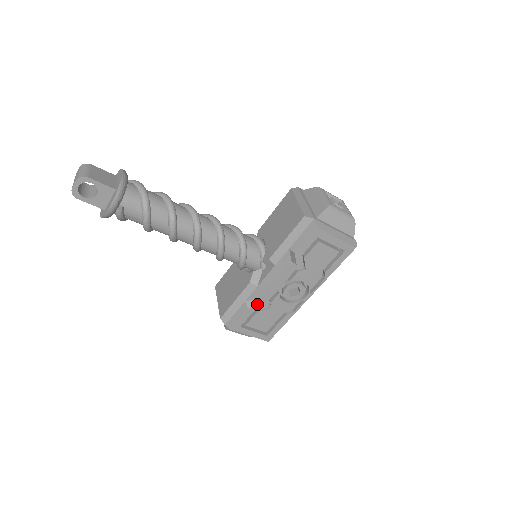
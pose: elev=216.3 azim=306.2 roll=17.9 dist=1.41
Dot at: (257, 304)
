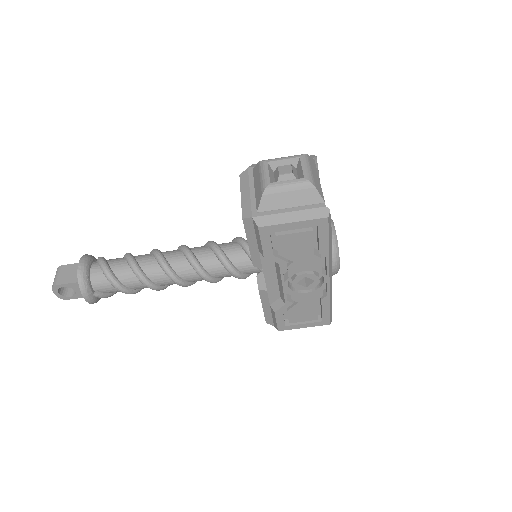
Dot at: (280, 305)
